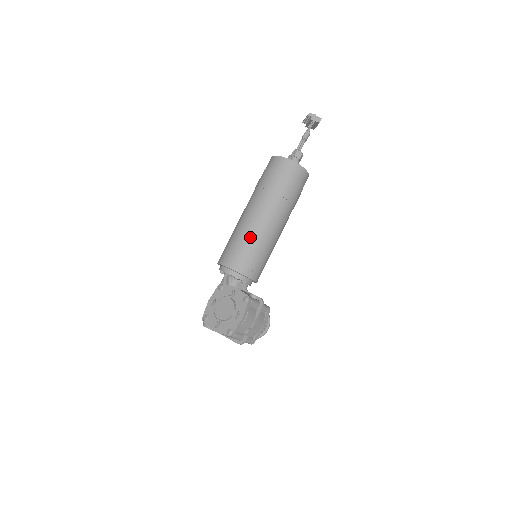
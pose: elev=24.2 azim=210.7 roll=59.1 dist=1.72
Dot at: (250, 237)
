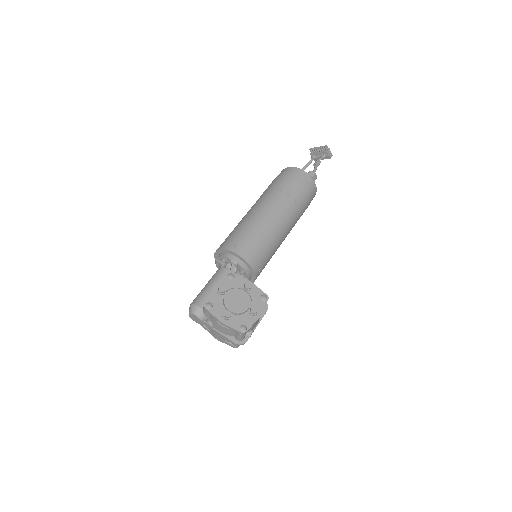
Dot at: (269, 235)
